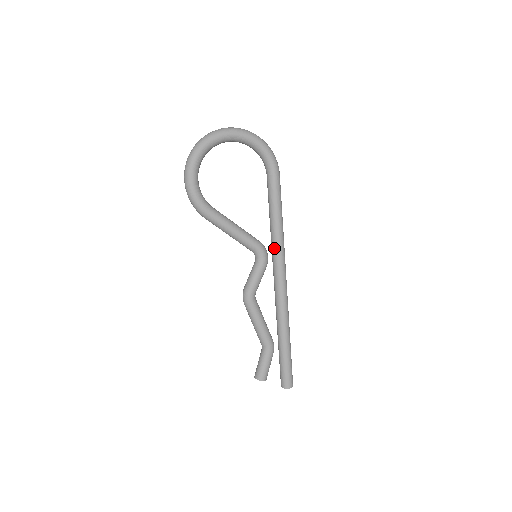
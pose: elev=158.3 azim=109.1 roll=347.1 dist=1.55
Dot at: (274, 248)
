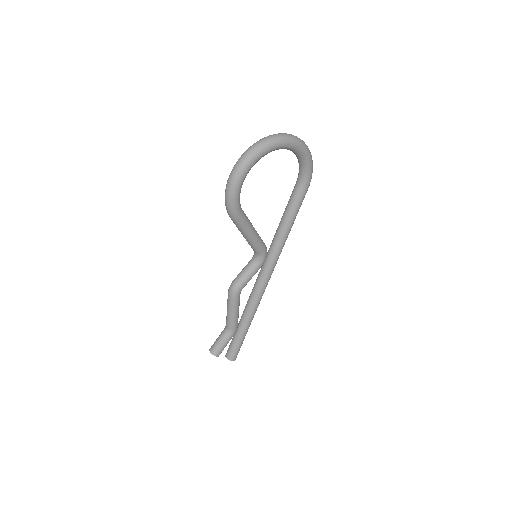
Dot at: (274, 252)
